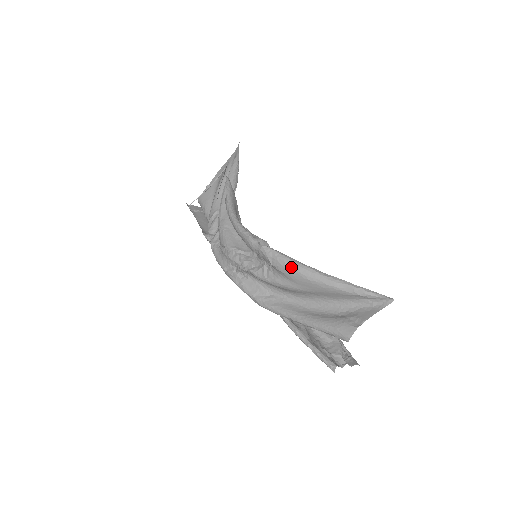
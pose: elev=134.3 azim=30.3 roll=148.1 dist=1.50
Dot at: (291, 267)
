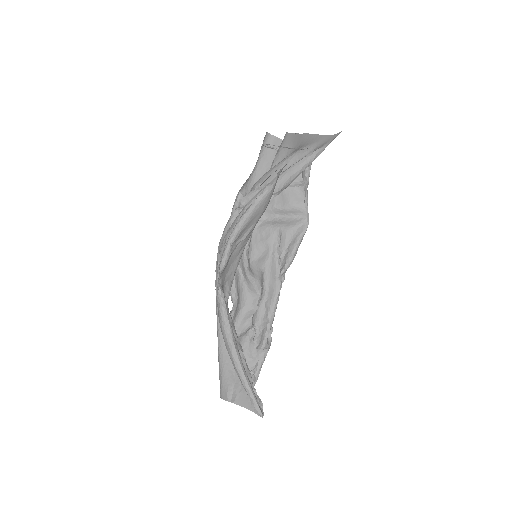
Dot at: (221, 327)
